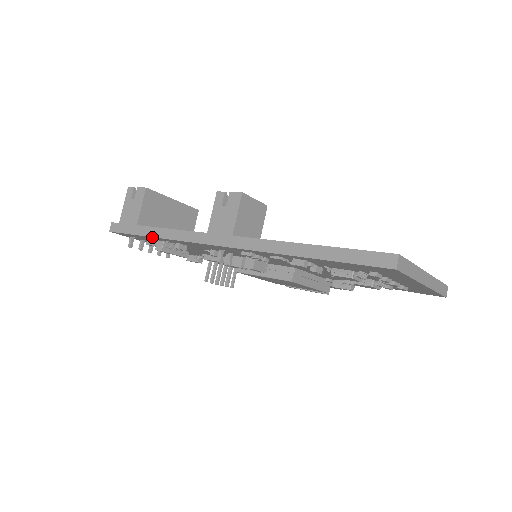
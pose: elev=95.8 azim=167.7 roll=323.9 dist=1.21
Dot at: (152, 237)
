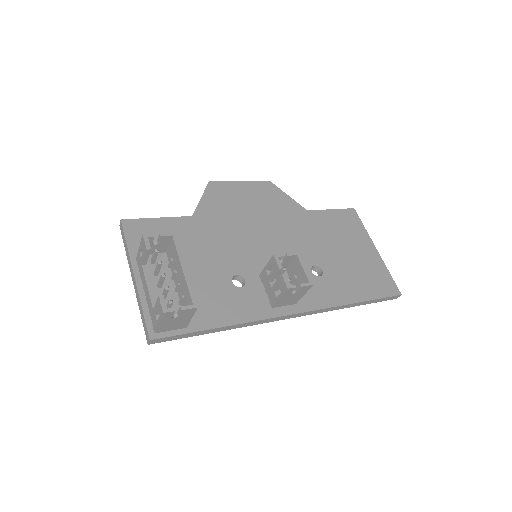
Dot at: (217, 331)
